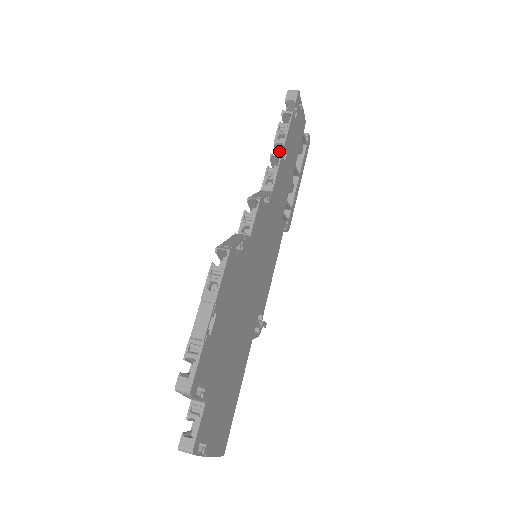
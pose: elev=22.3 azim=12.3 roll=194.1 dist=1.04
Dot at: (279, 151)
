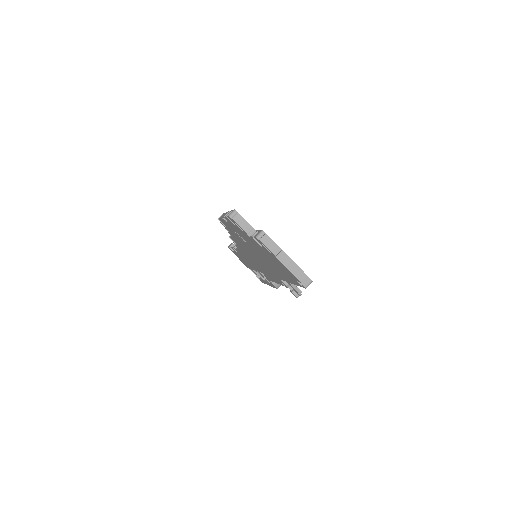
Dot at: occluded
